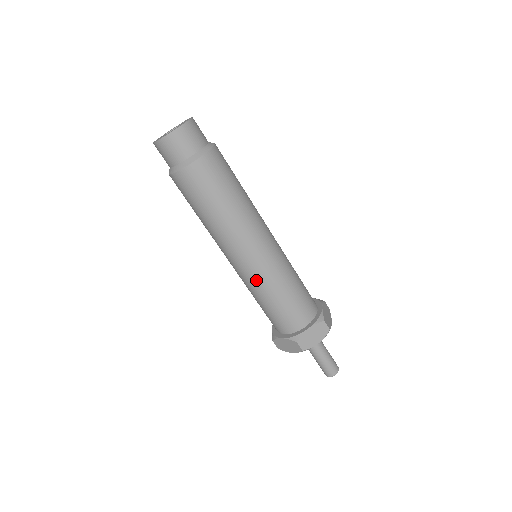
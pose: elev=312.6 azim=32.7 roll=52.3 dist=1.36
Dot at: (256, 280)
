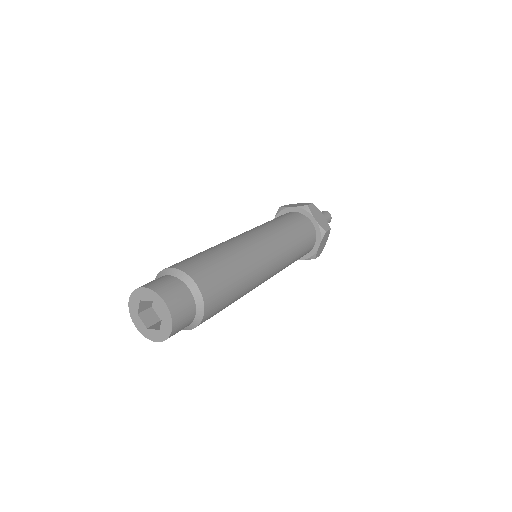
Dot at: occluded
